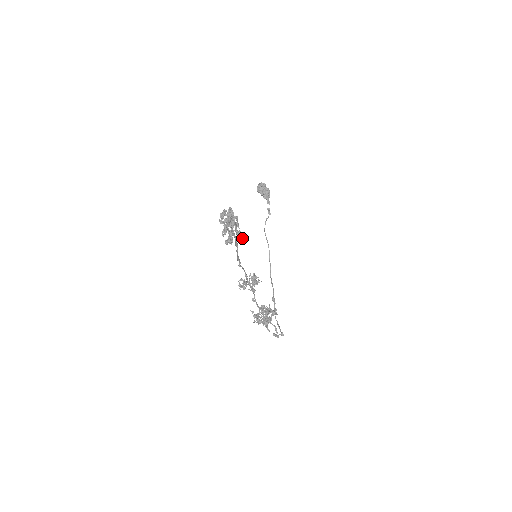
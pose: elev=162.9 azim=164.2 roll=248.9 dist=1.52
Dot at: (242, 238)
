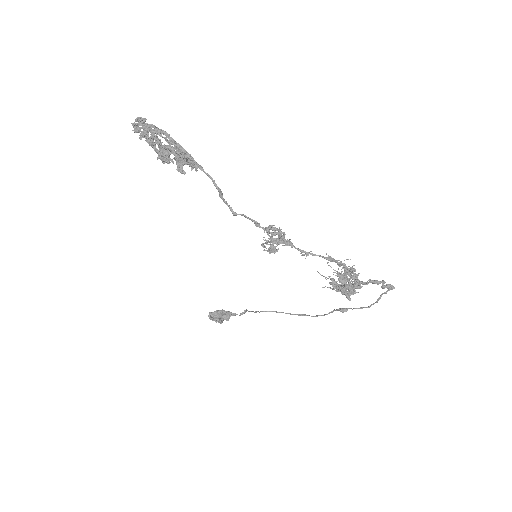
Dot at: occluded
